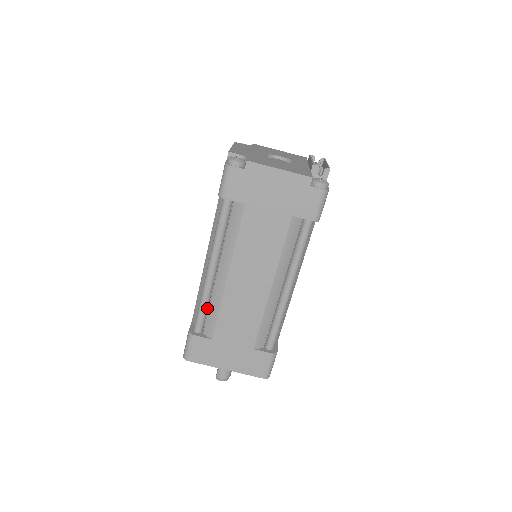
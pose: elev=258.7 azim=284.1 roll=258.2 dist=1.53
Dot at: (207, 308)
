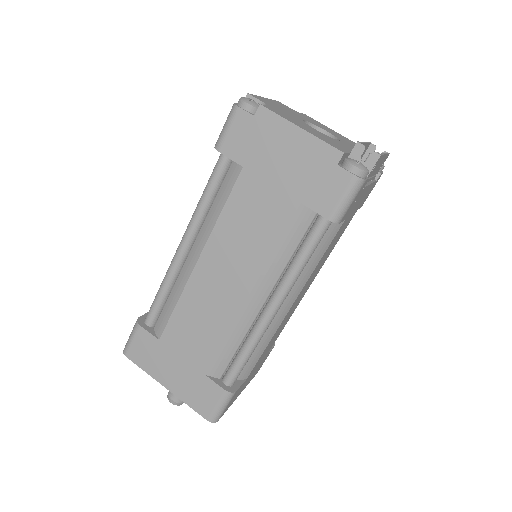
Dot at: (166, 297)
